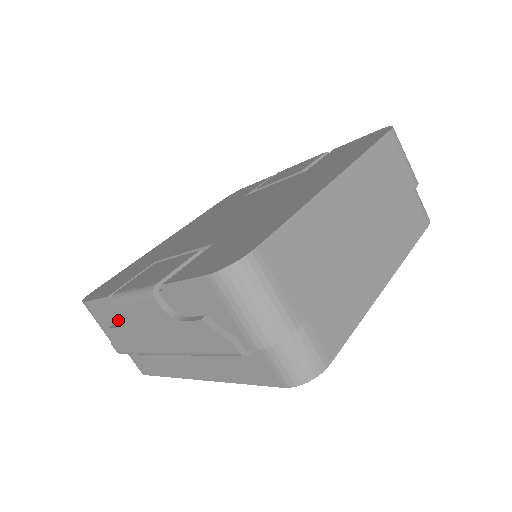
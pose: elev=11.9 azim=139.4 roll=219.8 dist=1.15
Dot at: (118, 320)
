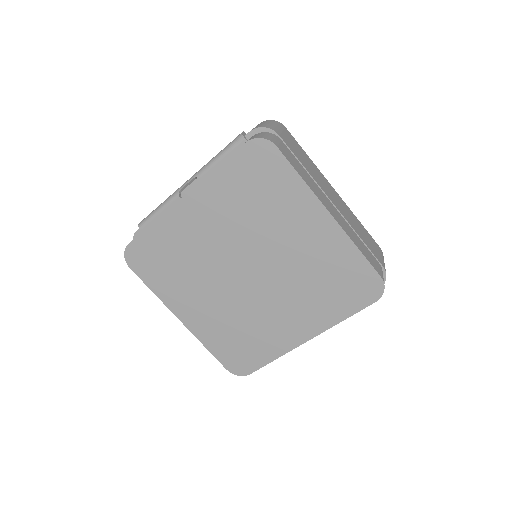
Dot at: occluded
